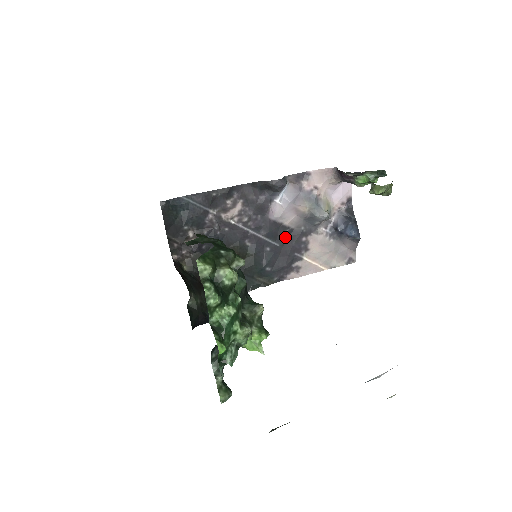
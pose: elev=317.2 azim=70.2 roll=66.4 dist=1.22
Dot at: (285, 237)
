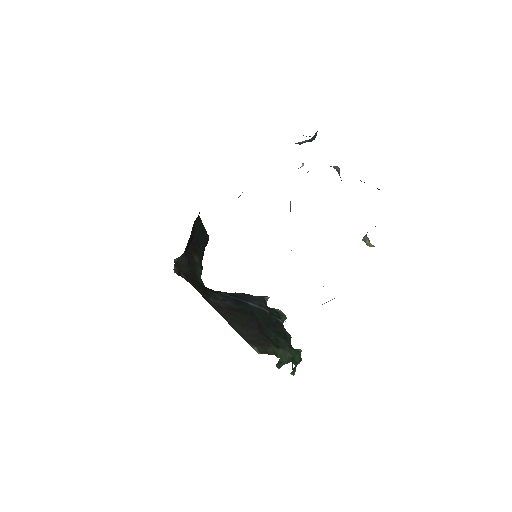
Dot at: occluded
